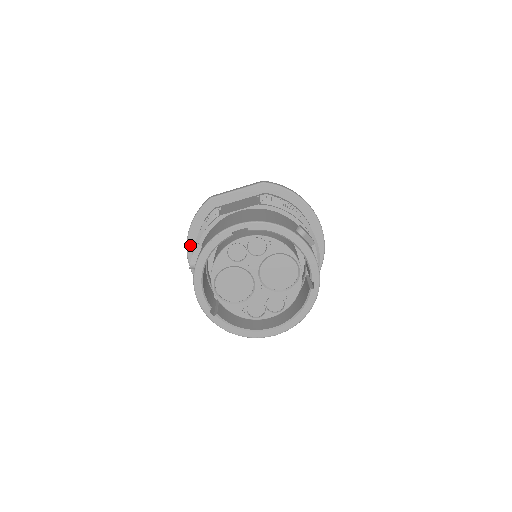
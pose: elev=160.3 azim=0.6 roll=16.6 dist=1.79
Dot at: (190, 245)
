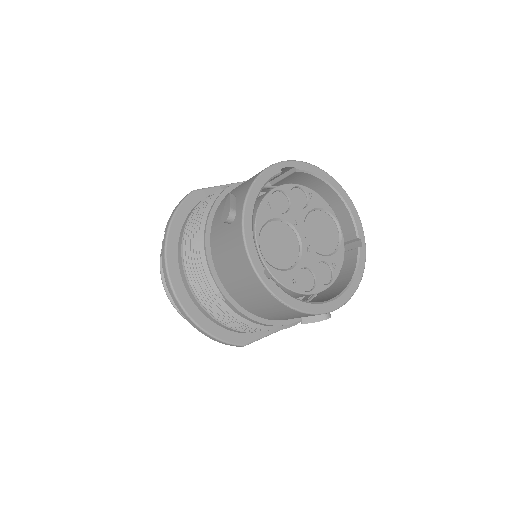
Dot at: (170, 247)
